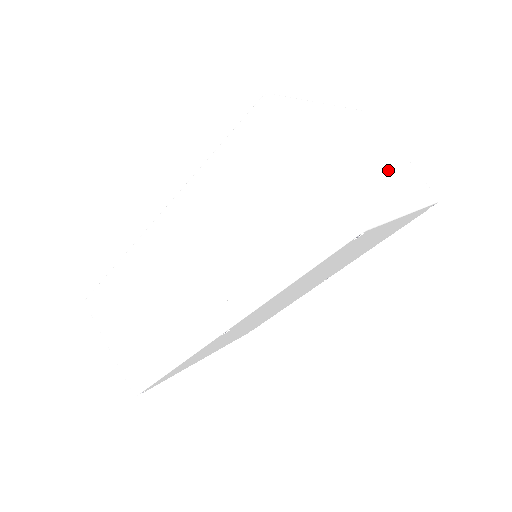
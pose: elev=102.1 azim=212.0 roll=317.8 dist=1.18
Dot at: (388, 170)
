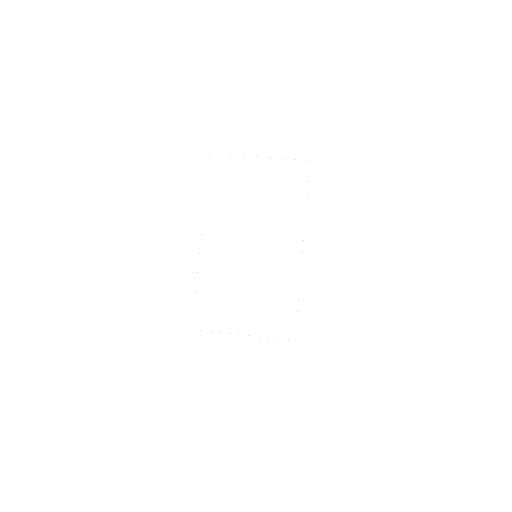
Dot at: (266, 229)
